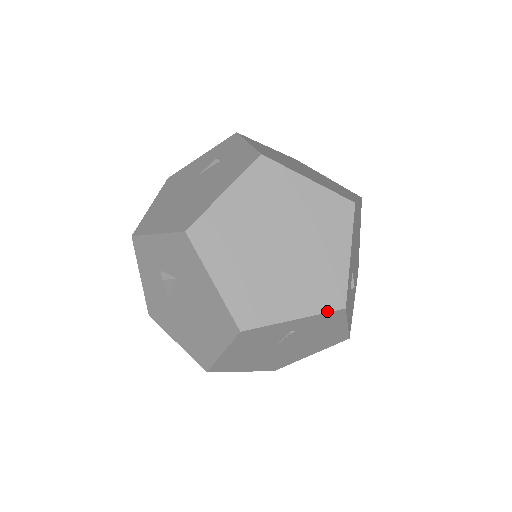
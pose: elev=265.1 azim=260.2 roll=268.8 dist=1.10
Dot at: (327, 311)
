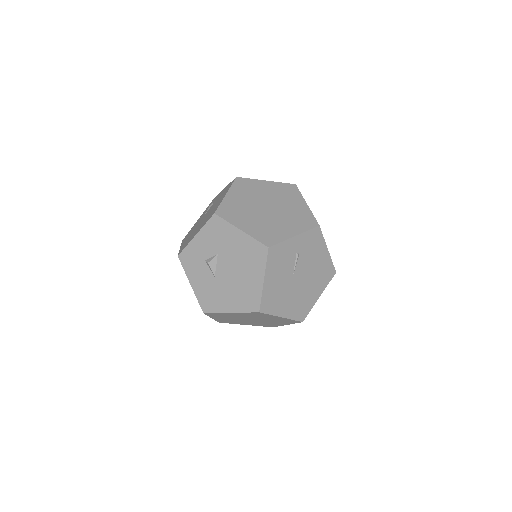
Dot at: (310, 229)
